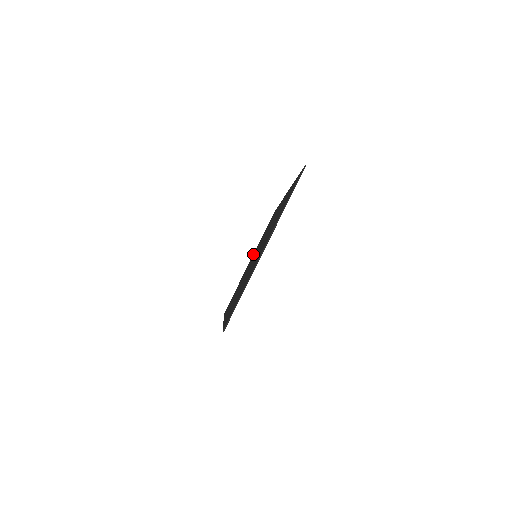
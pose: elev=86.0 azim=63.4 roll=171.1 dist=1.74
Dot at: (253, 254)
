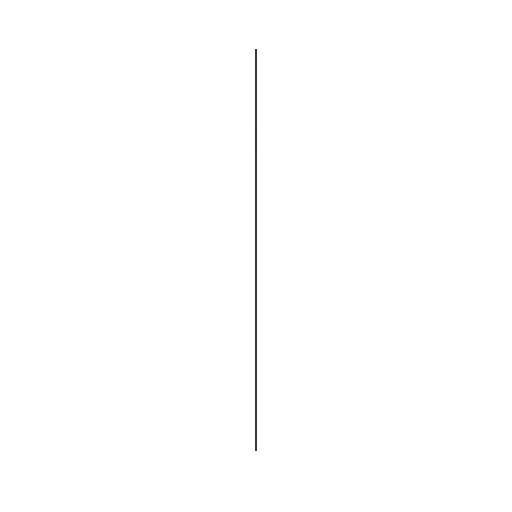
Dot at: occluded
